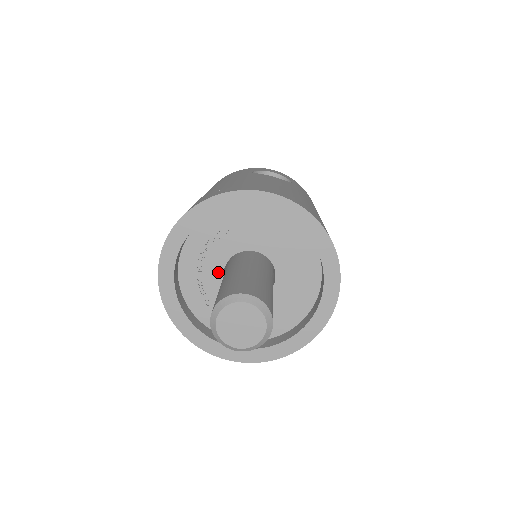
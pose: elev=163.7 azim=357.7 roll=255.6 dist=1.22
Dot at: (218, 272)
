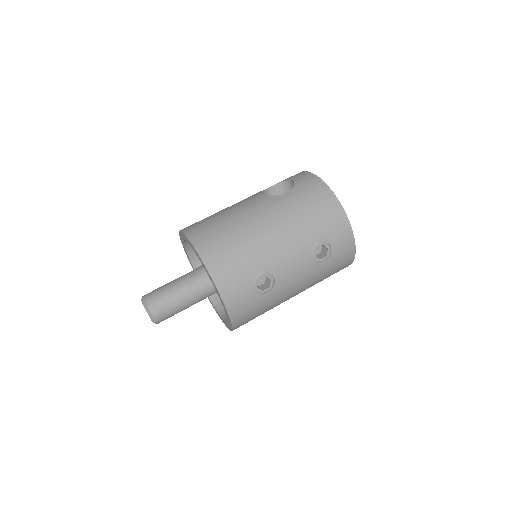
Dot at: occluded
